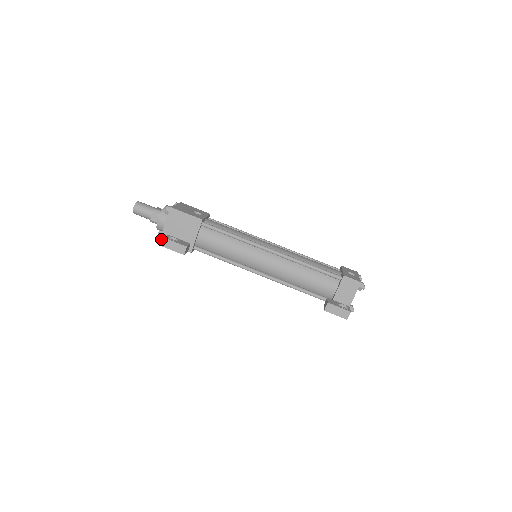
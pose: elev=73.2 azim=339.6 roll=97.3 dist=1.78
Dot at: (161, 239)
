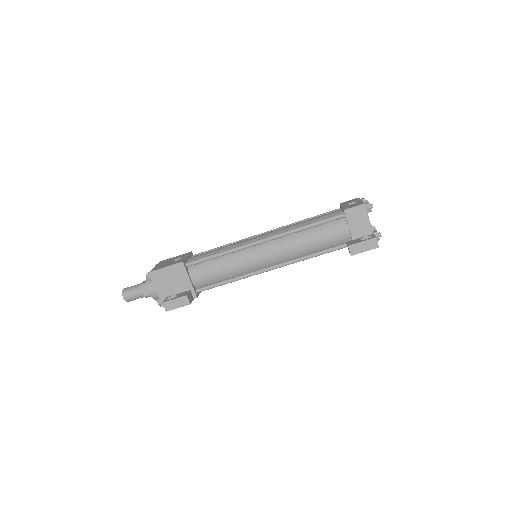
Dot at: (163, 306)
